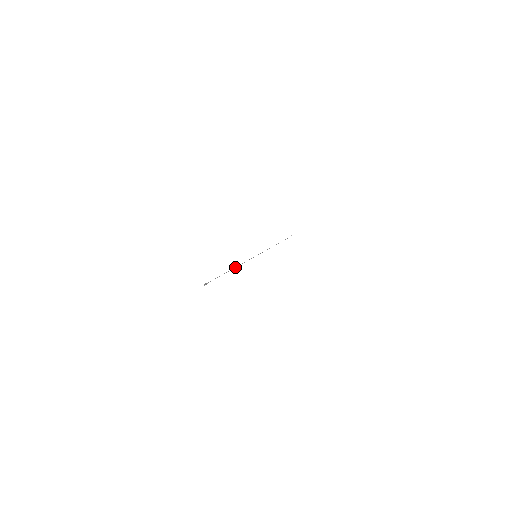
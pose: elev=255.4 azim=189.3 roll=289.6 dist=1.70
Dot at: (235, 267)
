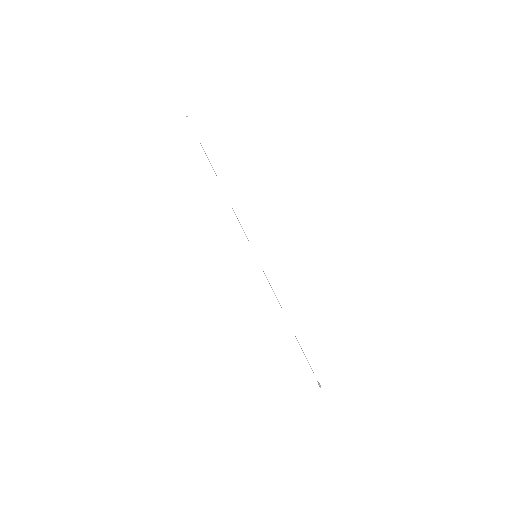
Dot at: occluded
